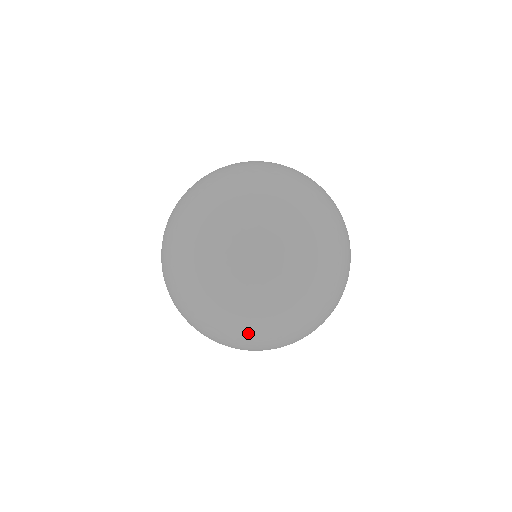
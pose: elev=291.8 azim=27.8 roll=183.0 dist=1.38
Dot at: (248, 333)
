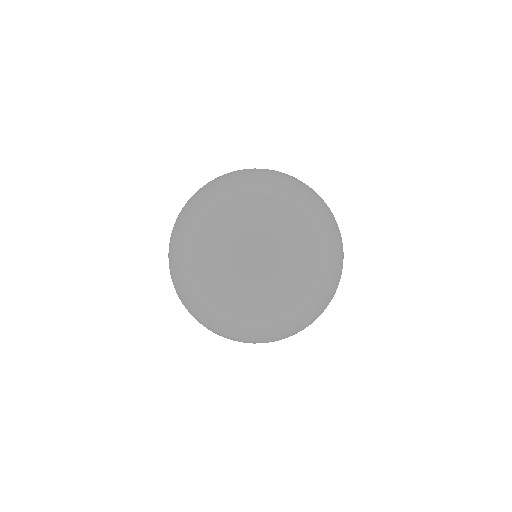
Dot at: (195, 215)
